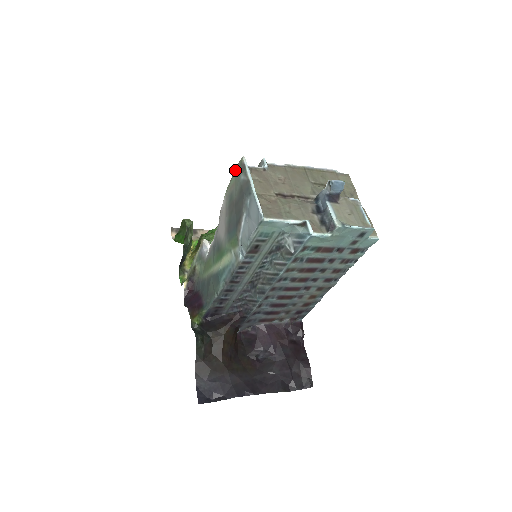
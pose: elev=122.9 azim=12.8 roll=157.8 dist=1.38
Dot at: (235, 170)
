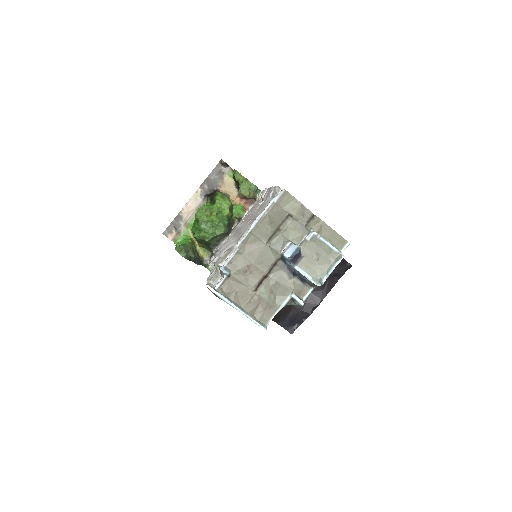
Dot at: occluded
